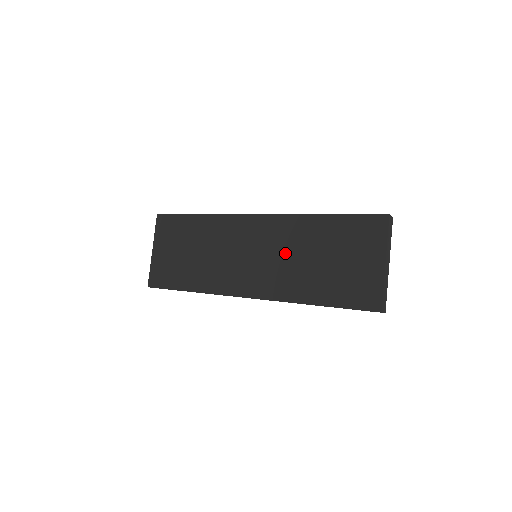
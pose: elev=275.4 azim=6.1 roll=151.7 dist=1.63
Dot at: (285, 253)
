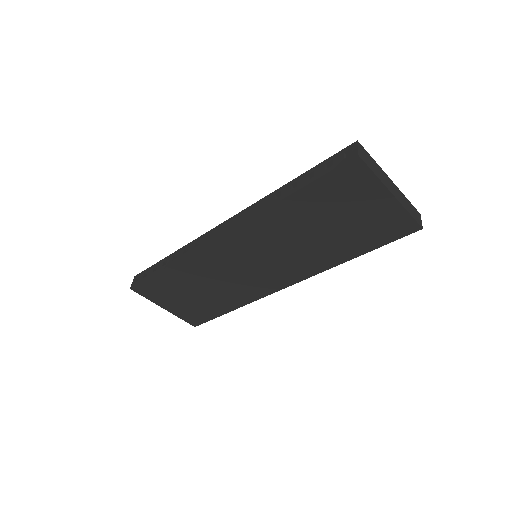
Dot at: (284, 245)
